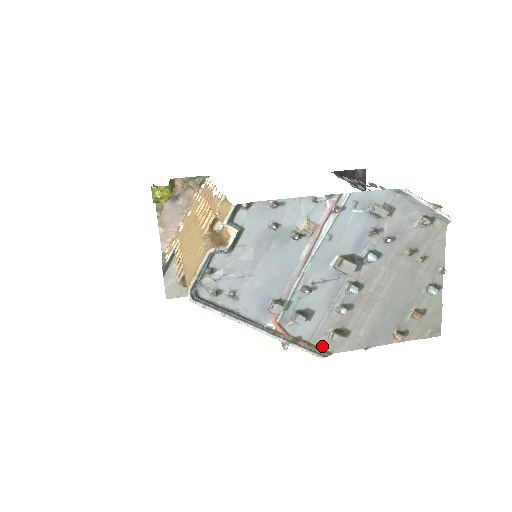
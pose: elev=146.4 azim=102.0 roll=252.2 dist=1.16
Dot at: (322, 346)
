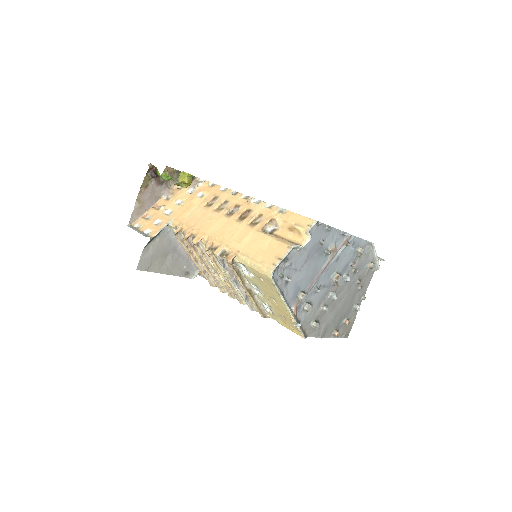
Dot at: (306, 330)
